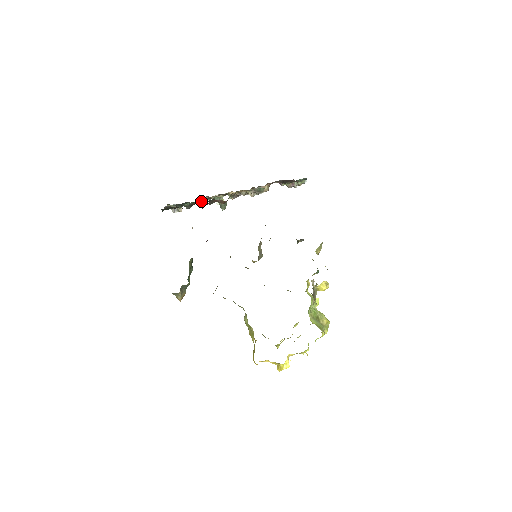
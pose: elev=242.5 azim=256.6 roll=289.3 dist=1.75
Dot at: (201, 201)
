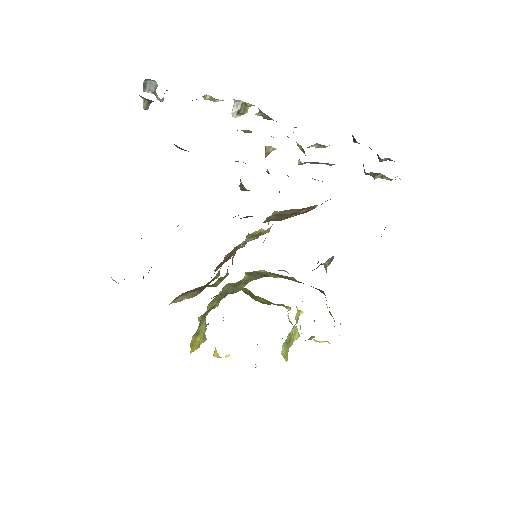
Dot at: (206, 94)
